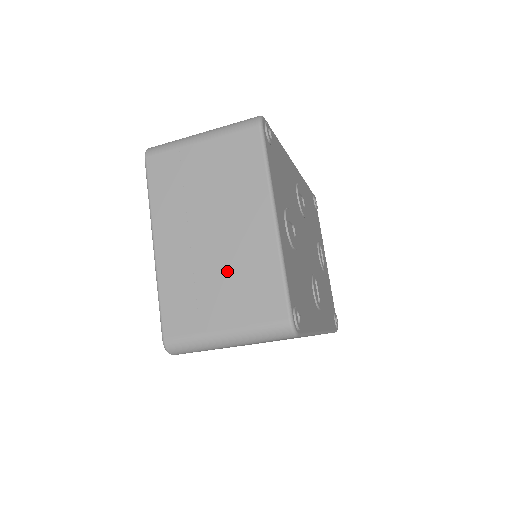
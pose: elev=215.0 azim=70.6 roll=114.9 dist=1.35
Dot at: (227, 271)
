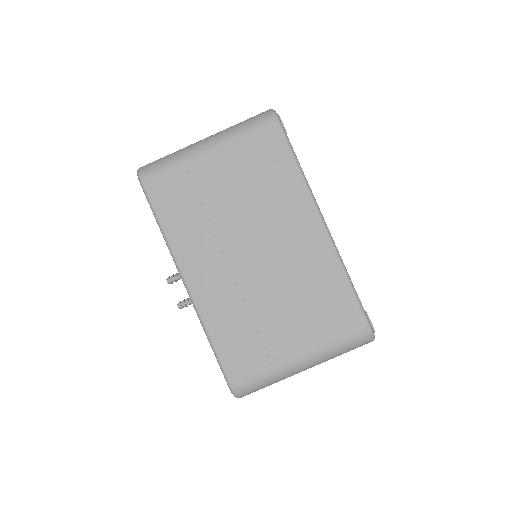
Dot at: (285, 293)
